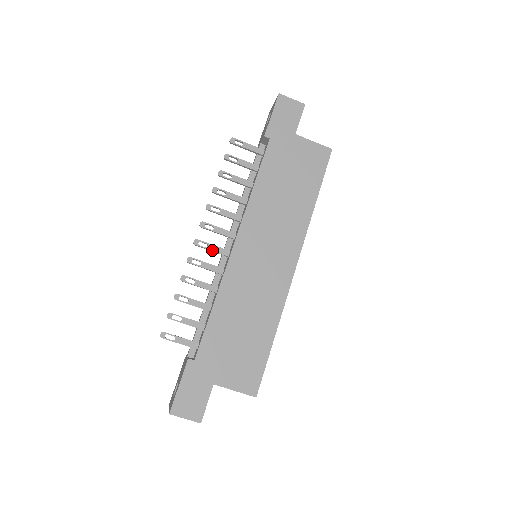
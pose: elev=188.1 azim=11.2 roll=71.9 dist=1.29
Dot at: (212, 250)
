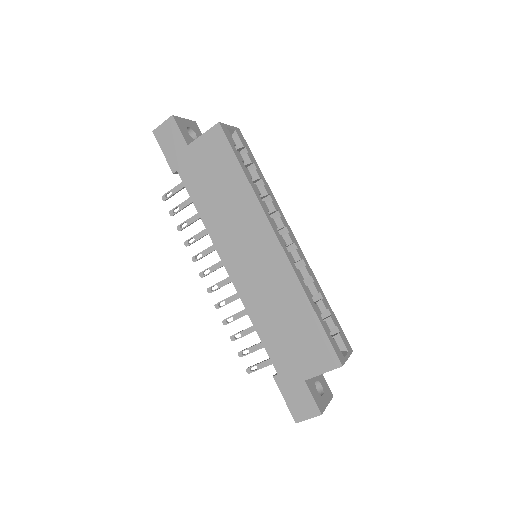
Dot at: (222, 286)
